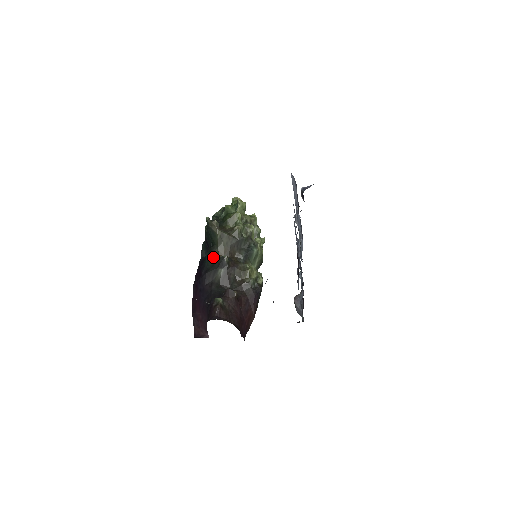
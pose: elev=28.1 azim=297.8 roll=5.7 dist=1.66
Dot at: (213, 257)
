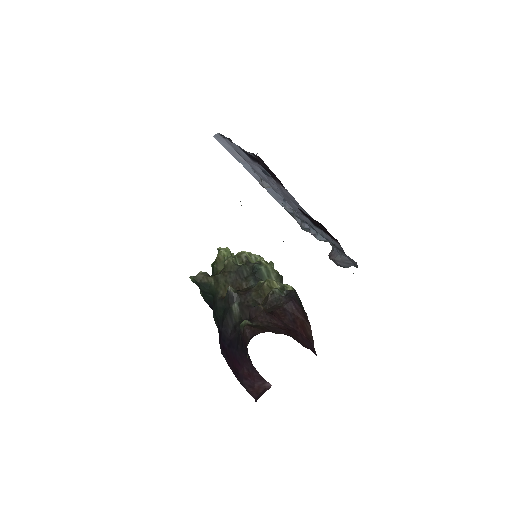
Dot at: (219, 303)
